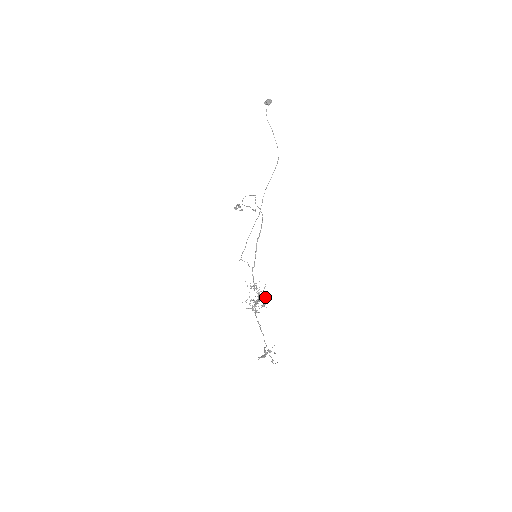
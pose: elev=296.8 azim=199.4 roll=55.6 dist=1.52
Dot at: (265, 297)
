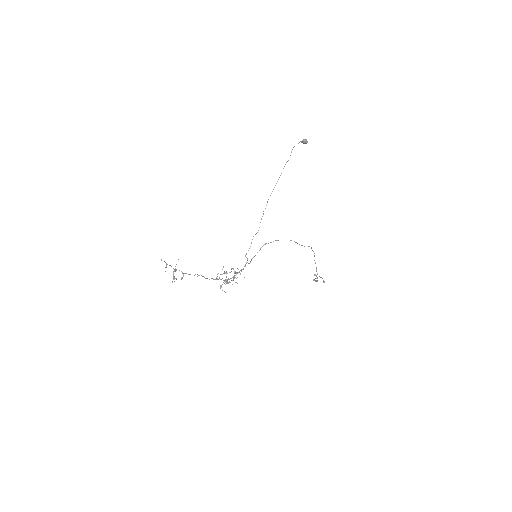
Dot at: (234, 278)
